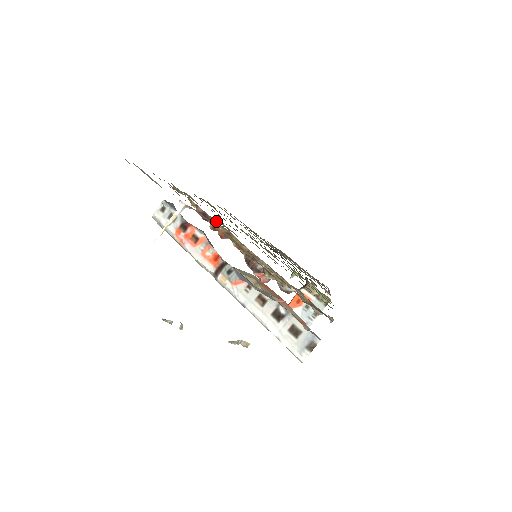
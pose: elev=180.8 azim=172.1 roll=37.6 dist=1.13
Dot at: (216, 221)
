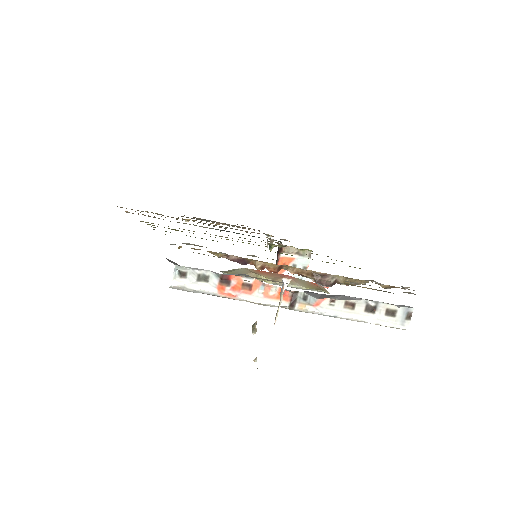
Dot at: occluded
